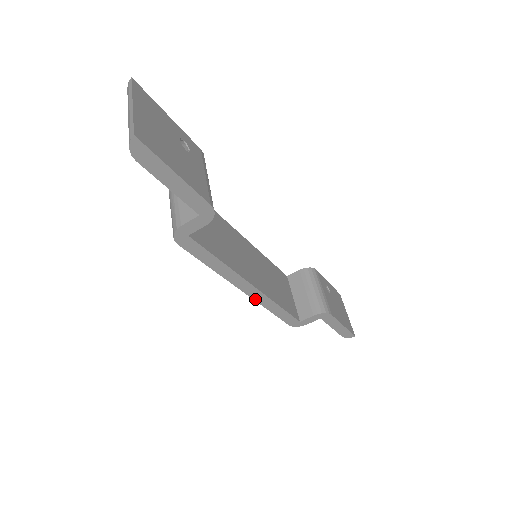
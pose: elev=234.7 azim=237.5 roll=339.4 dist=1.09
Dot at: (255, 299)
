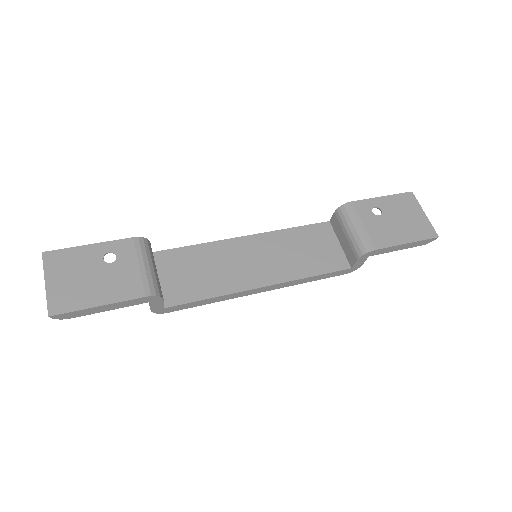
Dot at: (280, 287)
